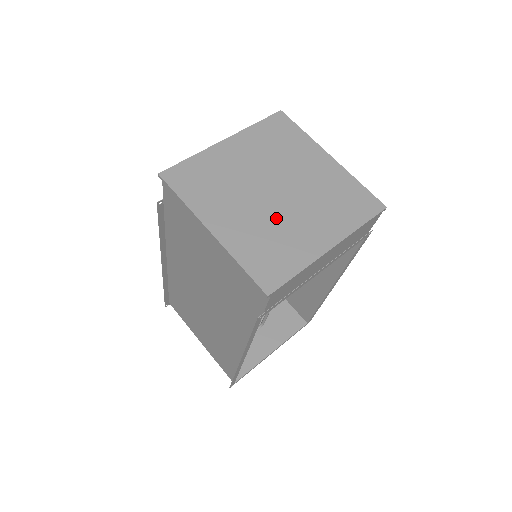
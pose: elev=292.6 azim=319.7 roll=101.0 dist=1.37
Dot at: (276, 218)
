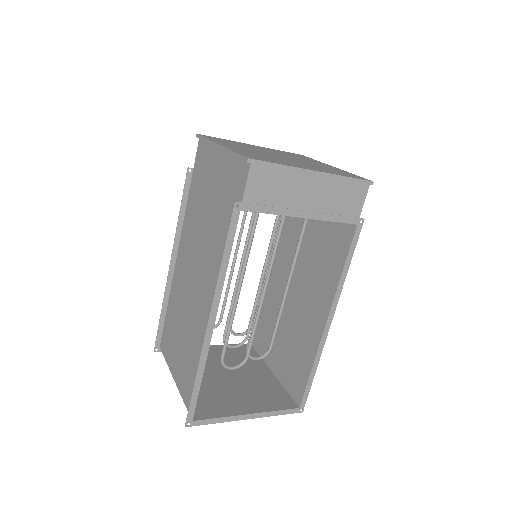
Dot at: (275, 157)
